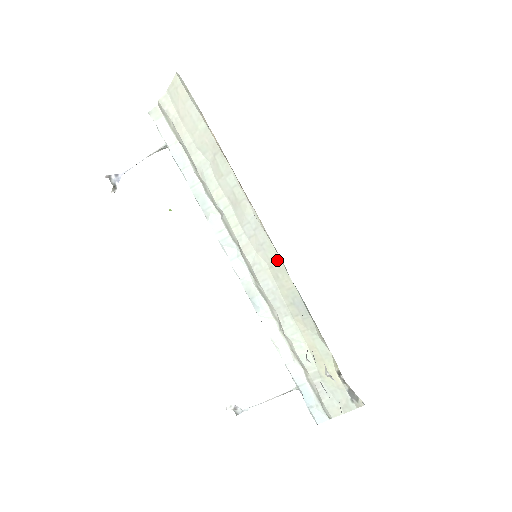
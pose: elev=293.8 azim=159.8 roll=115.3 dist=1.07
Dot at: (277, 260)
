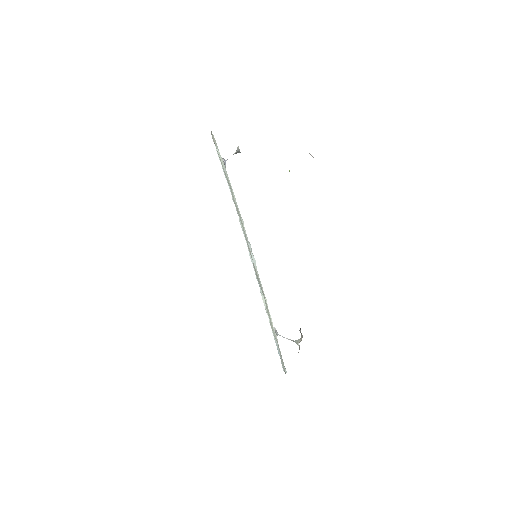
Dot at: occluded
